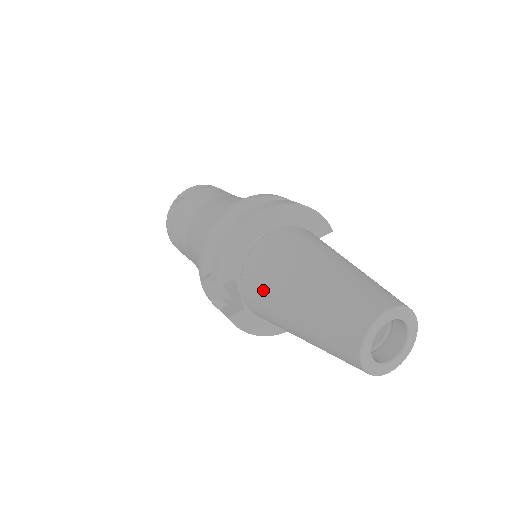
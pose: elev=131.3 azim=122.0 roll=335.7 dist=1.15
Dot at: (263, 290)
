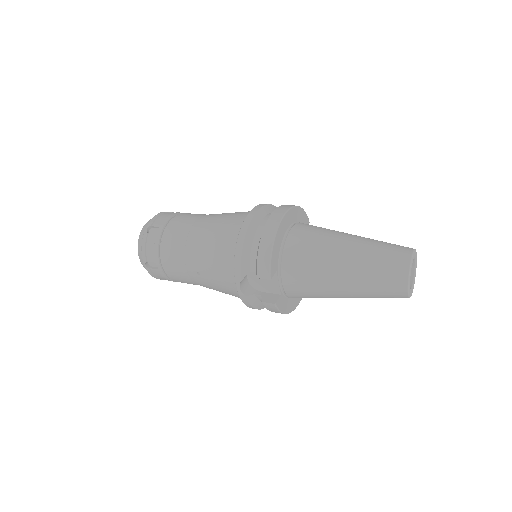
Dot at: (309, 271)
